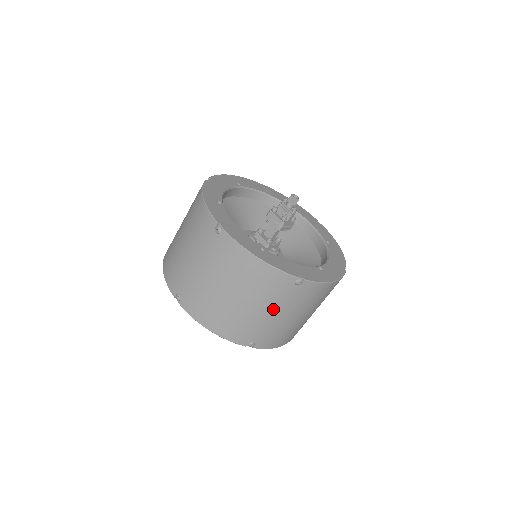
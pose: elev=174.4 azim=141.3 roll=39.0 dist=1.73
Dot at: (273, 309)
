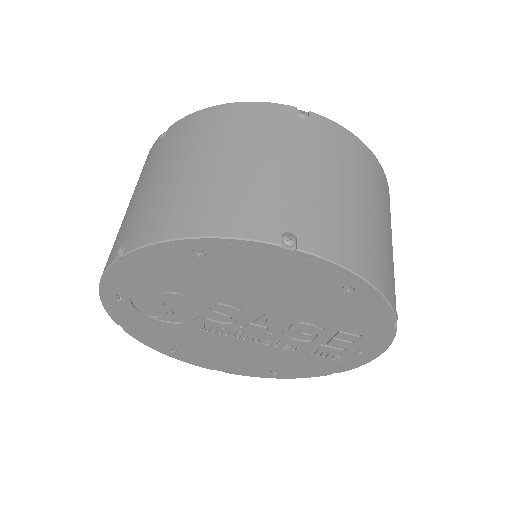
Dot at: (391, 238)
